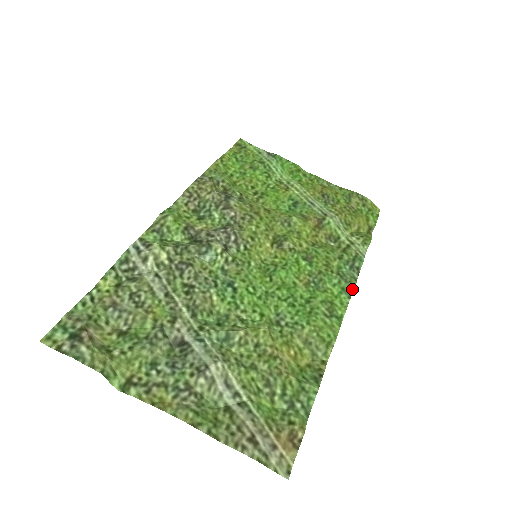
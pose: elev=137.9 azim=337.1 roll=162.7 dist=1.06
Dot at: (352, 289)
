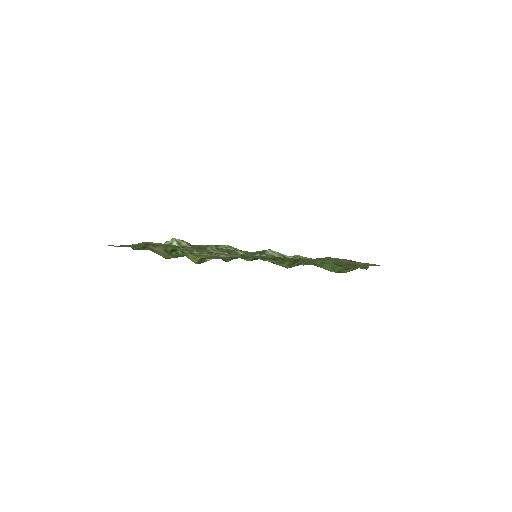
Dot at: occluded
